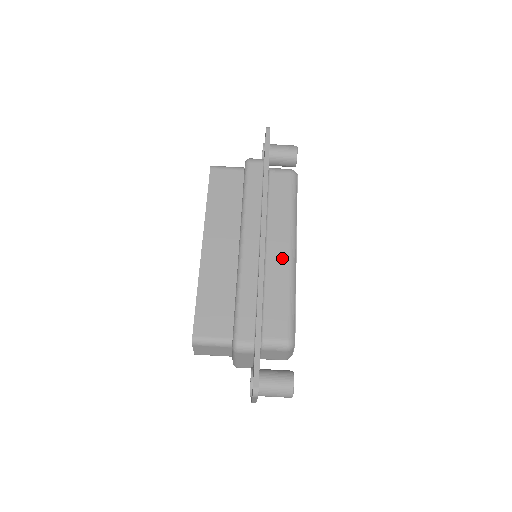
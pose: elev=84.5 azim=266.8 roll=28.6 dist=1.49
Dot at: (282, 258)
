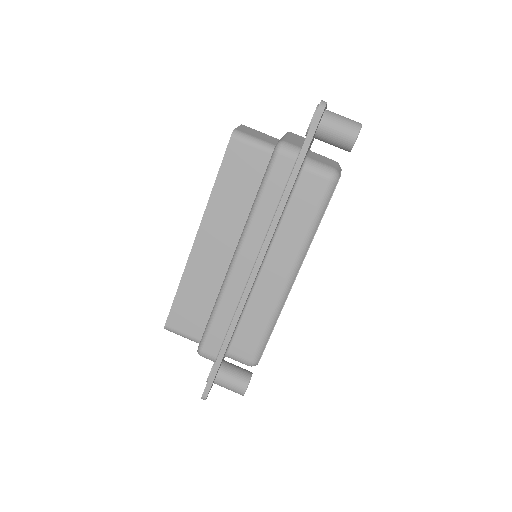
Dot at: (275, 284)
